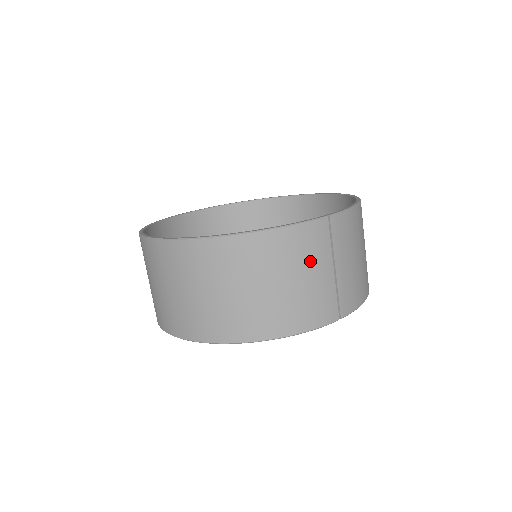
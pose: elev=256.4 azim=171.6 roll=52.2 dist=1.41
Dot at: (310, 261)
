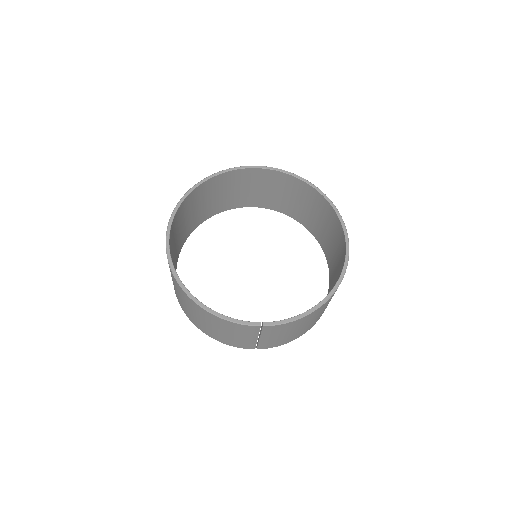
Dot at: (239, 333)
